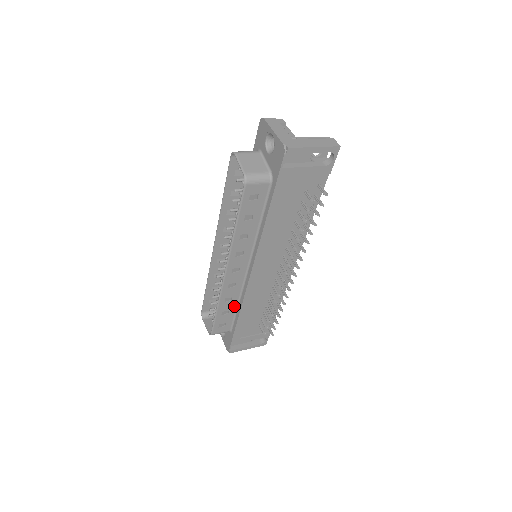
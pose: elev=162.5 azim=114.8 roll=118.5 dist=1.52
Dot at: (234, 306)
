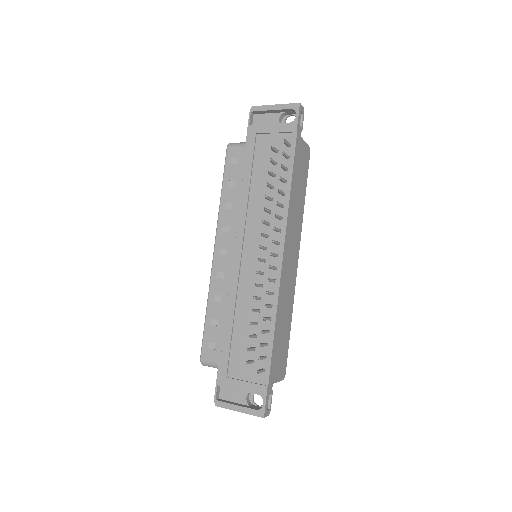
Dot at: occluded
